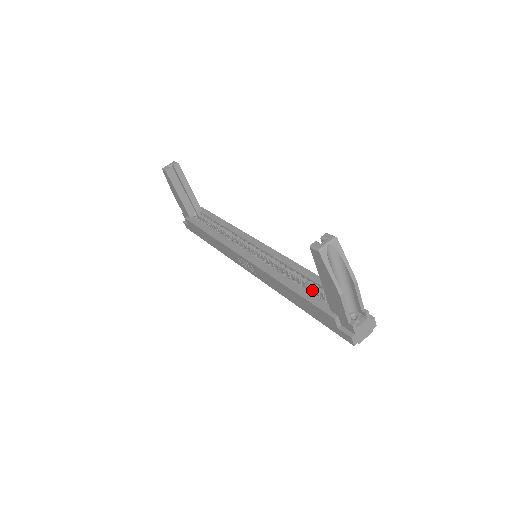
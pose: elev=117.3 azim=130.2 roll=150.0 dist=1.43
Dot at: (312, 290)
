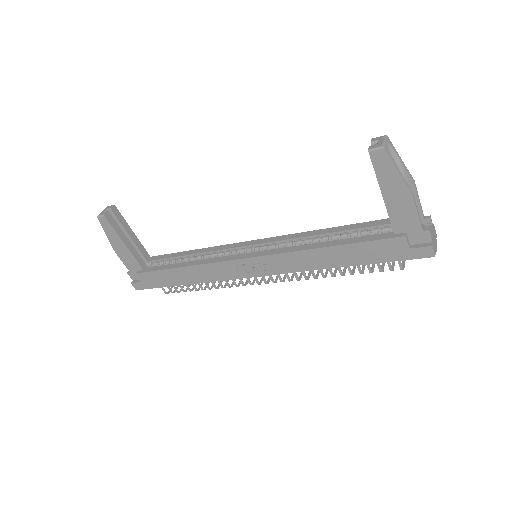
Dot at: occluded
